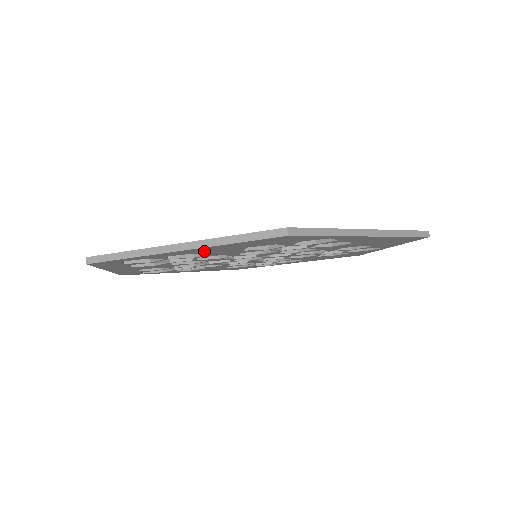
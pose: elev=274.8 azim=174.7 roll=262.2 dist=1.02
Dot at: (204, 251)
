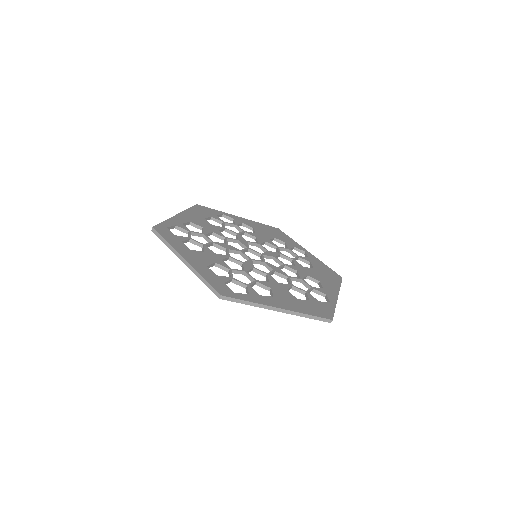
Dot at: occluded
